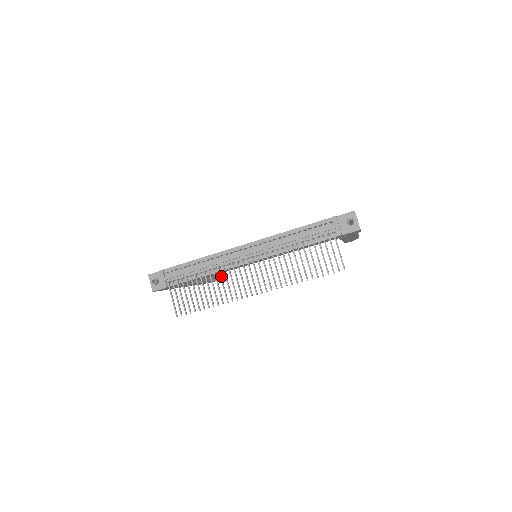
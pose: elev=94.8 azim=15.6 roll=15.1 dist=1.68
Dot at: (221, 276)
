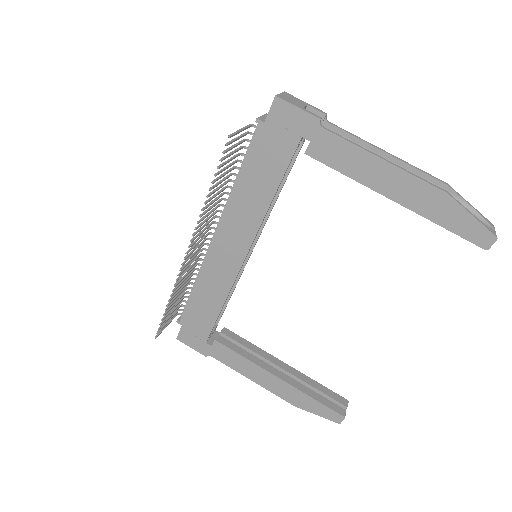
Dot at: (192, 268)
